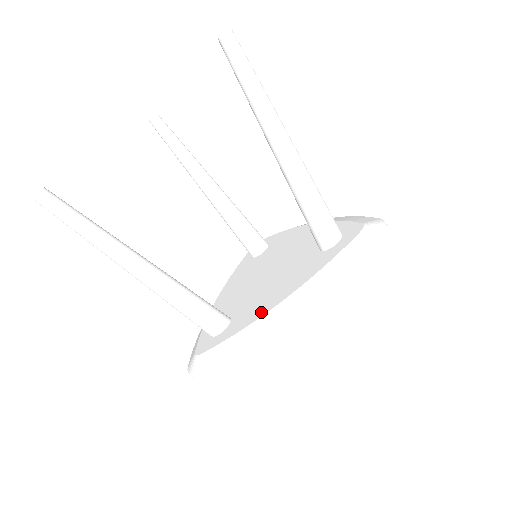
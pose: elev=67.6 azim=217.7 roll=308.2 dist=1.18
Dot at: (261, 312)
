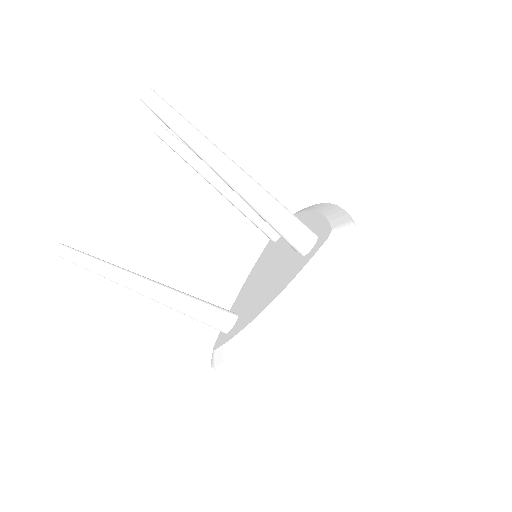
Dot at: (250, 318)
